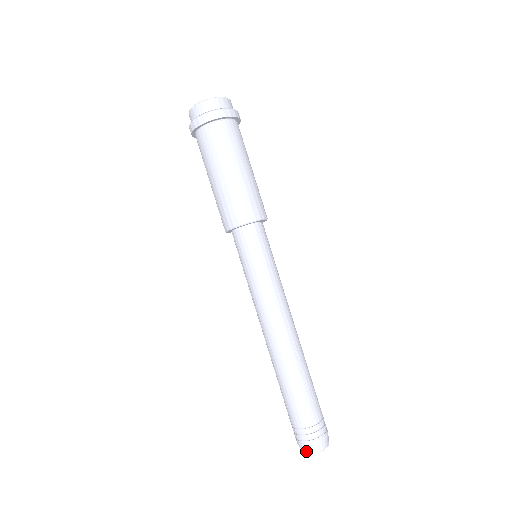
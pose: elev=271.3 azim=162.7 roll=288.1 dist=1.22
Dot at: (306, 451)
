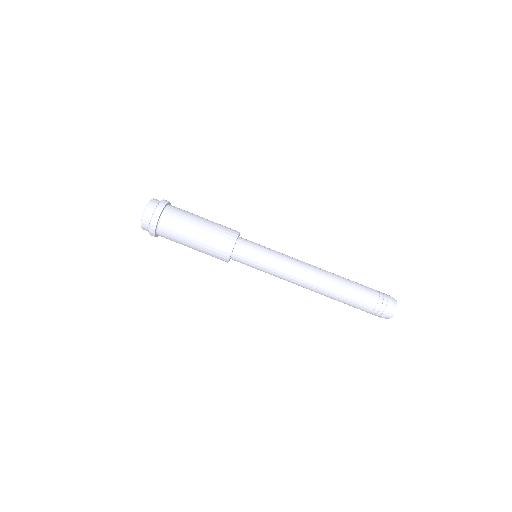
Dot at: (394, 308)
